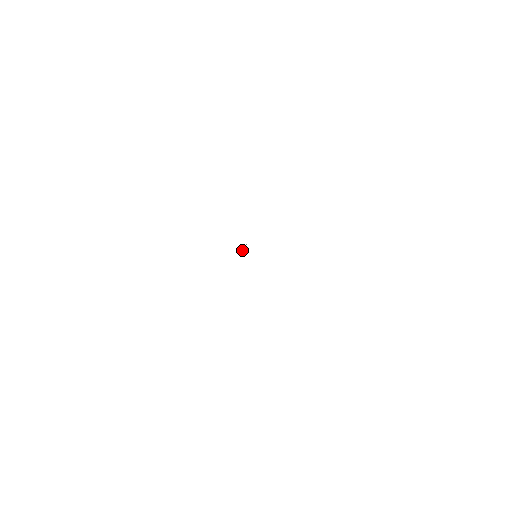
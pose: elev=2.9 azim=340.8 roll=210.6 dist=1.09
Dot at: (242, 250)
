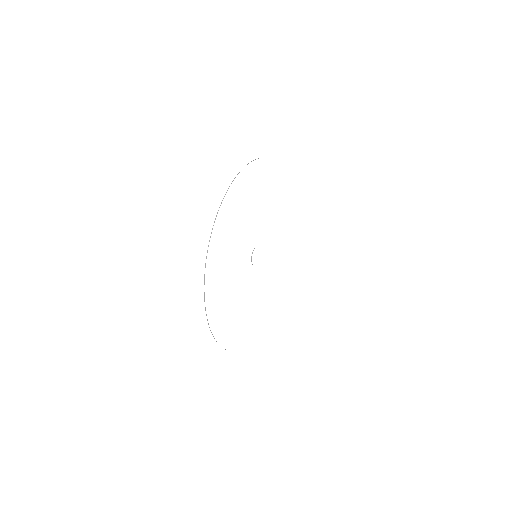
Dot at: (251, 257)
